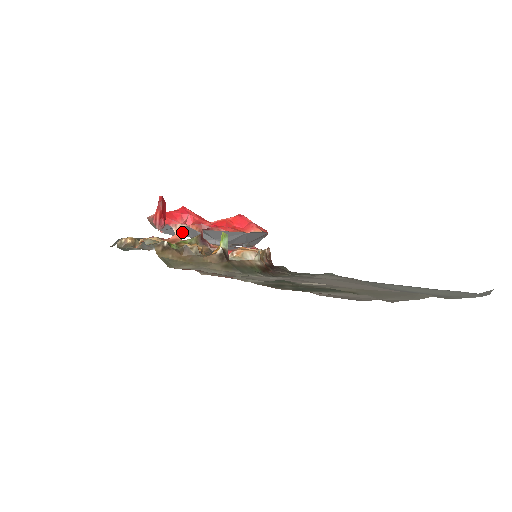
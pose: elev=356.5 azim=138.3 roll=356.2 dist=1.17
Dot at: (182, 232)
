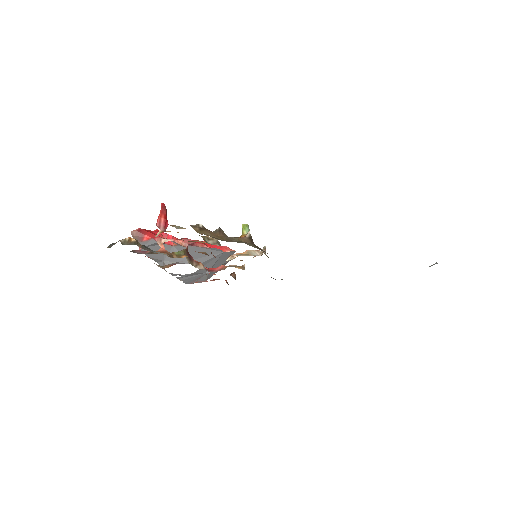
Dot at: occluded
